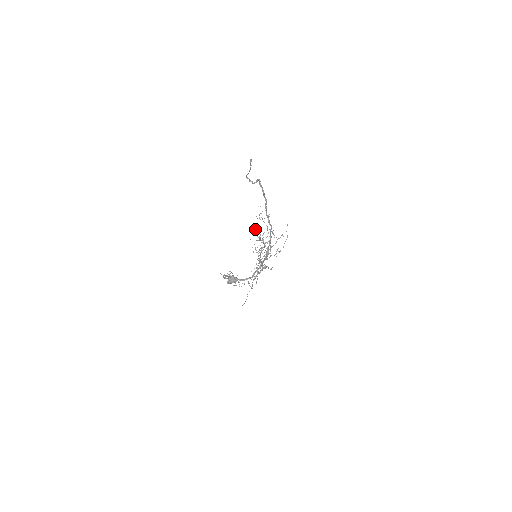
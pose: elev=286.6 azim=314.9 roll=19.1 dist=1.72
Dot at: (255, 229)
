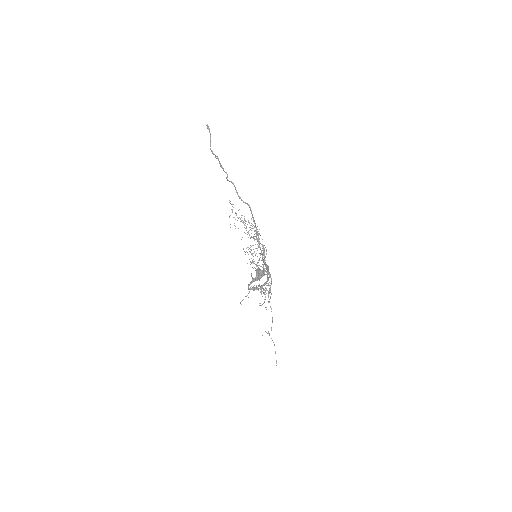
Dot at: occluded
